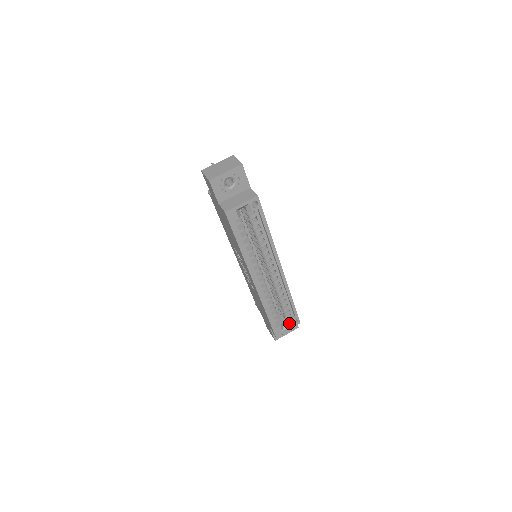
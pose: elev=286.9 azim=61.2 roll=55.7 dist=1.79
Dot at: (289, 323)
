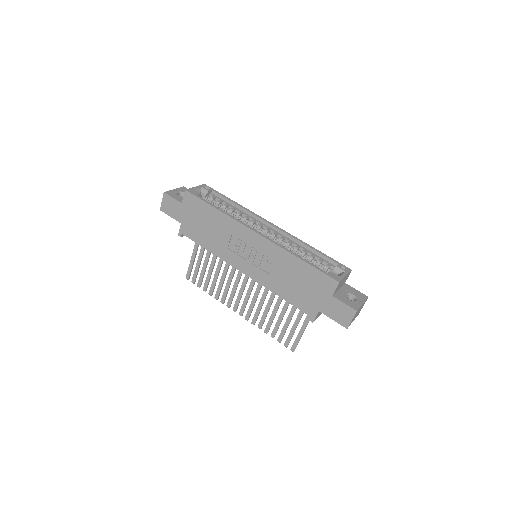
Dot at: (340, 273)
